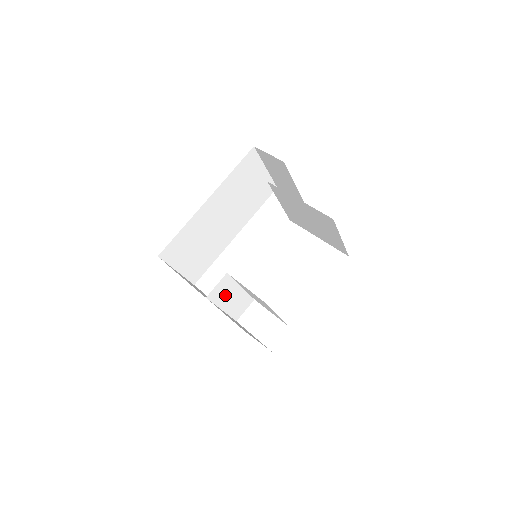
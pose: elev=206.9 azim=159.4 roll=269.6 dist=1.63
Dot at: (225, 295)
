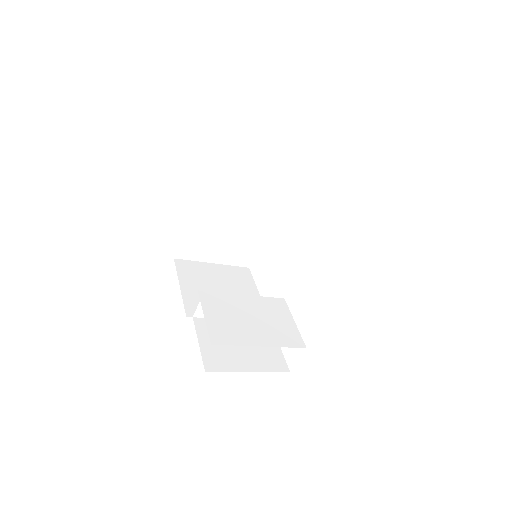
Dot at: occluded
